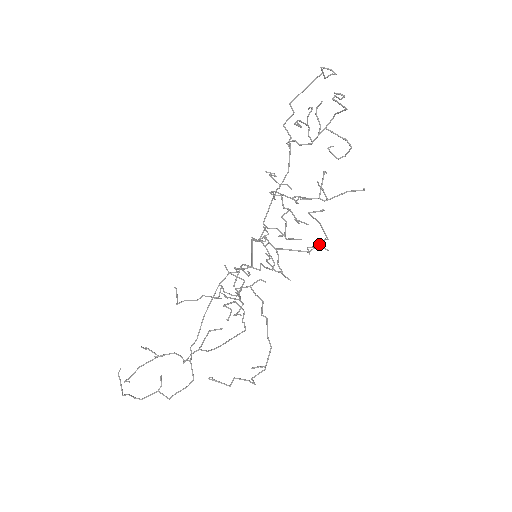
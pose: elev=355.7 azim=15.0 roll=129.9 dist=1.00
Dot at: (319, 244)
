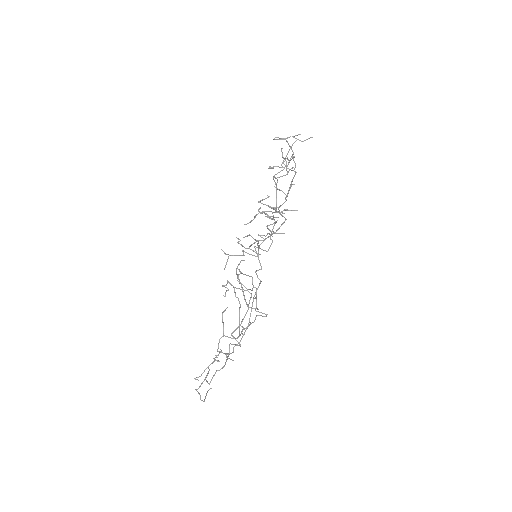
Dot at: occluded
